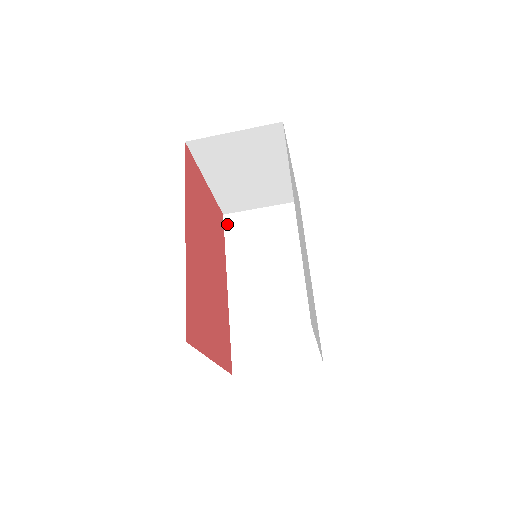
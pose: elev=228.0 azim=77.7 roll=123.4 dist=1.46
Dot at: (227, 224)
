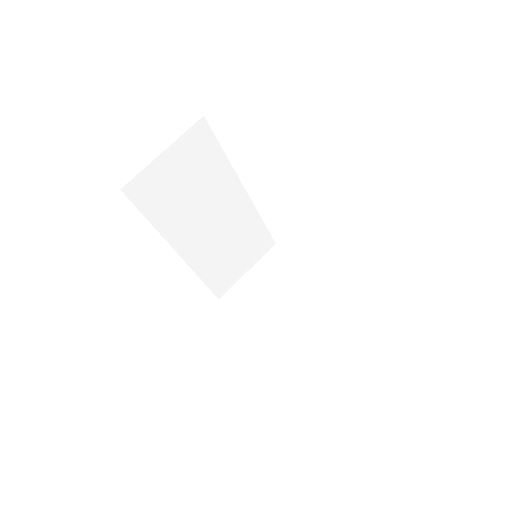
Dot at: occluded
